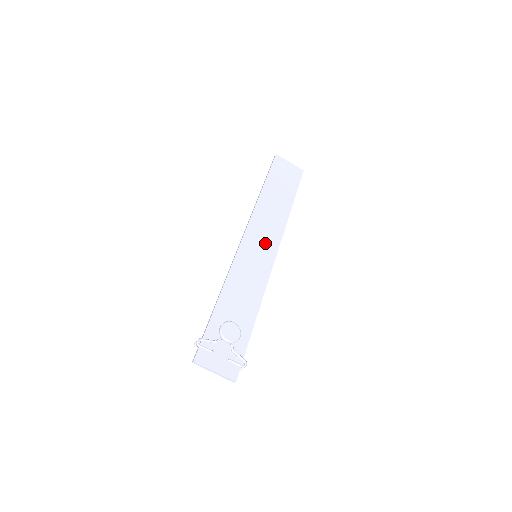
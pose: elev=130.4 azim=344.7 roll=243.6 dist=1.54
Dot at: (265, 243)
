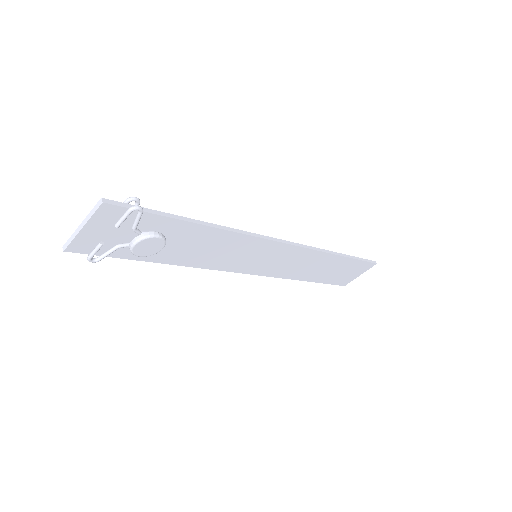
Dot at: occluded
